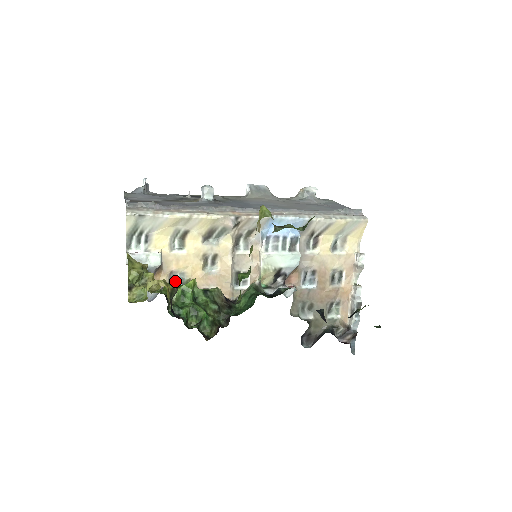
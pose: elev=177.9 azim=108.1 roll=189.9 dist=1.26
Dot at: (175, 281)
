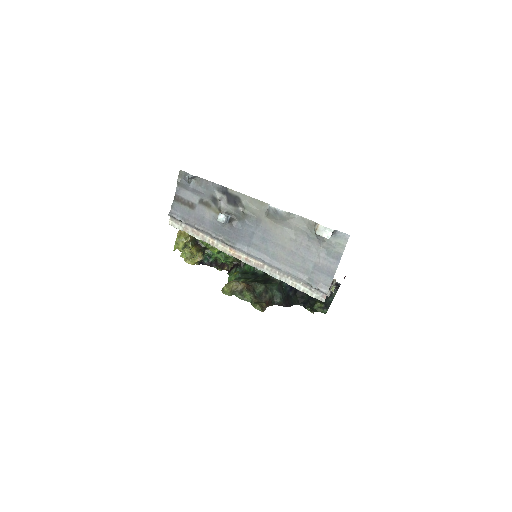
Dot at: occluded
